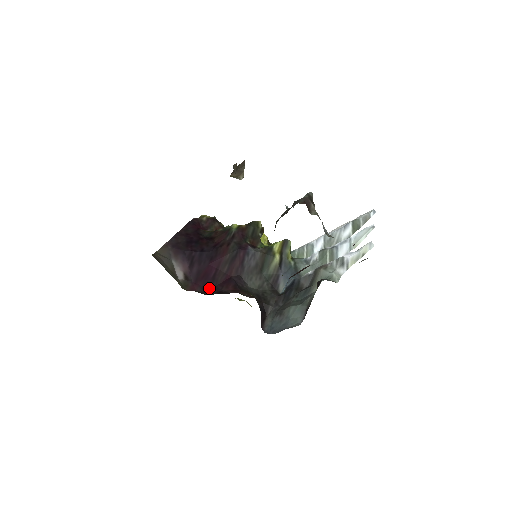
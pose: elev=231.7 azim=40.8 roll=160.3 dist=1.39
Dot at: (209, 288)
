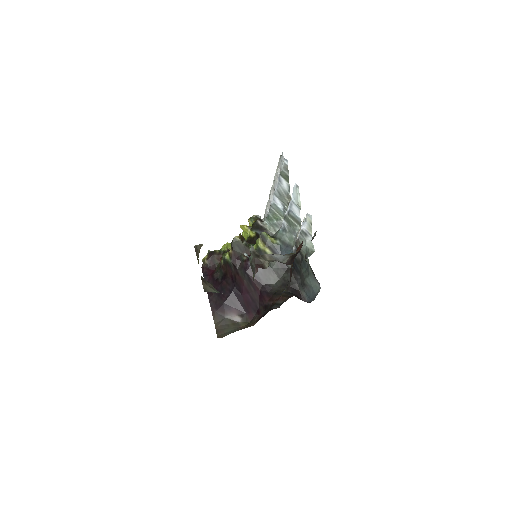
Dot at: (257, 308)
